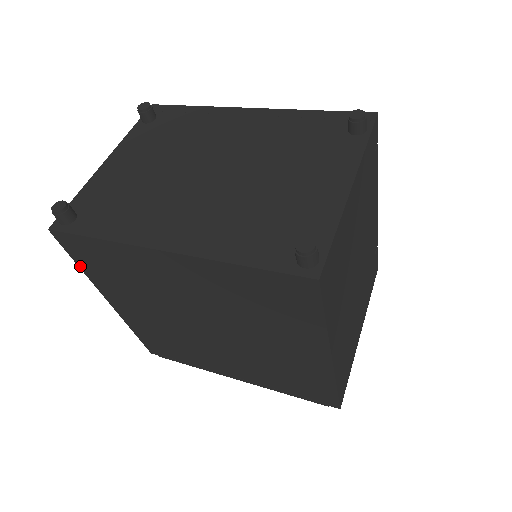
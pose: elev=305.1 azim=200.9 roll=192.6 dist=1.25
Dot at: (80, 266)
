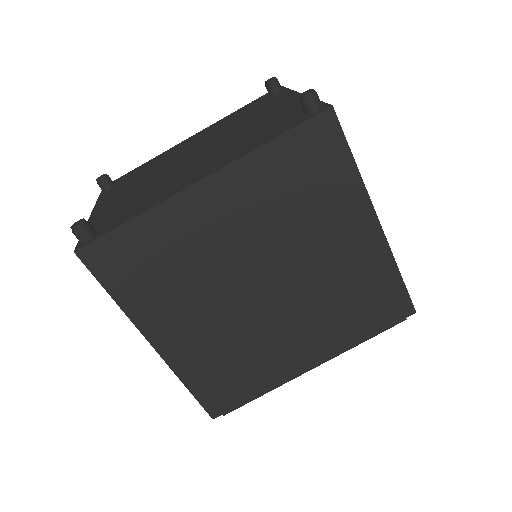
Dot at: (113, 296)
